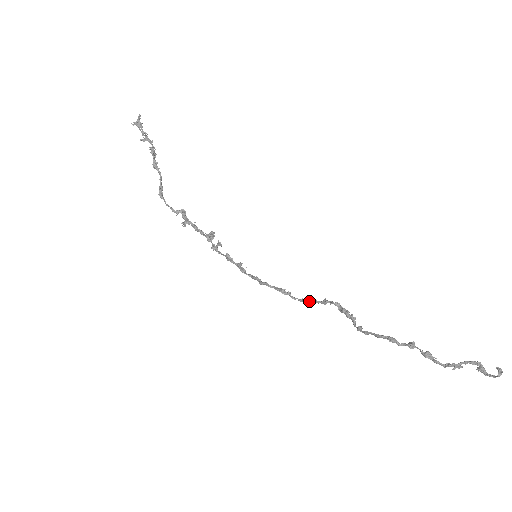
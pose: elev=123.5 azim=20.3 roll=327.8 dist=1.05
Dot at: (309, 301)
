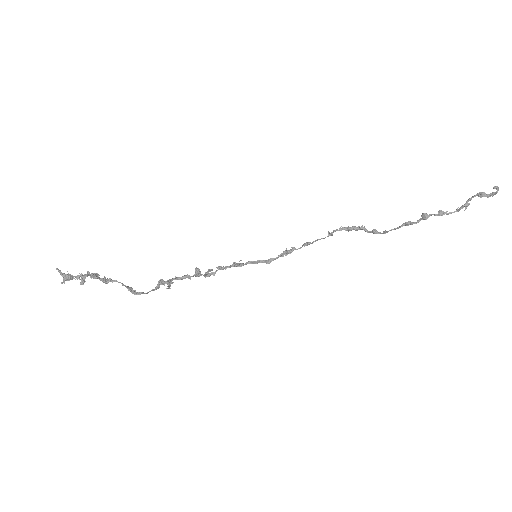
Dot at: occluded
